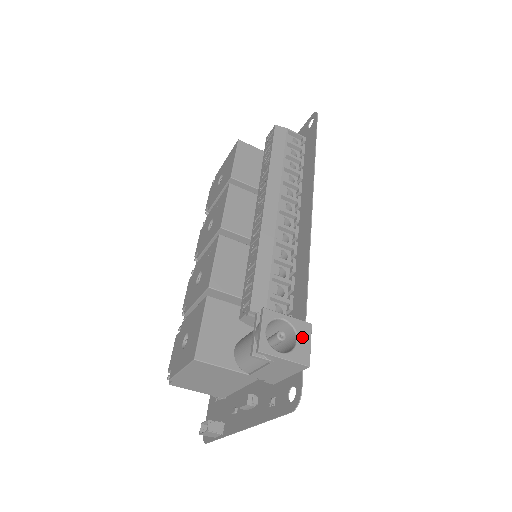
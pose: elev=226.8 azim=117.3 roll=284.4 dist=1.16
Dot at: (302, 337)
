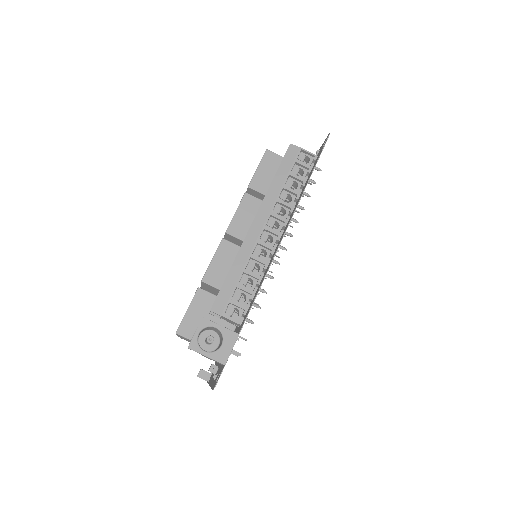
Dot at: (227, 343)
